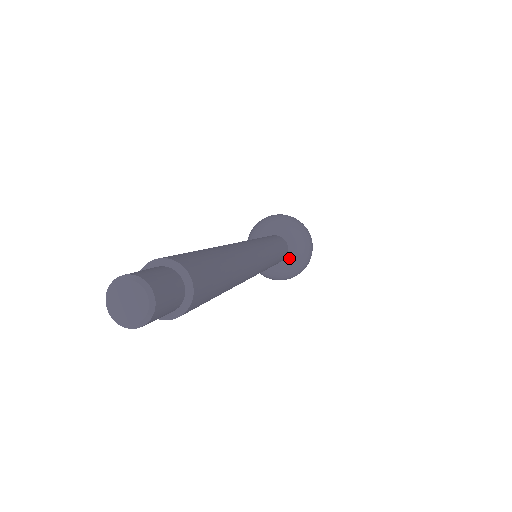
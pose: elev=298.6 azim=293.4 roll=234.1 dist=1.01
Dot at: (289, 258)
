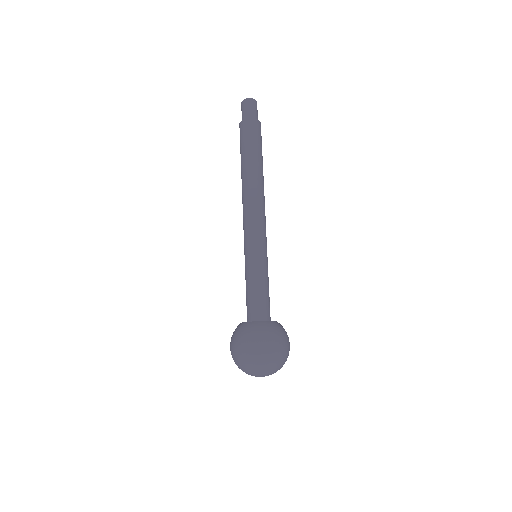
Dot at: occluded
